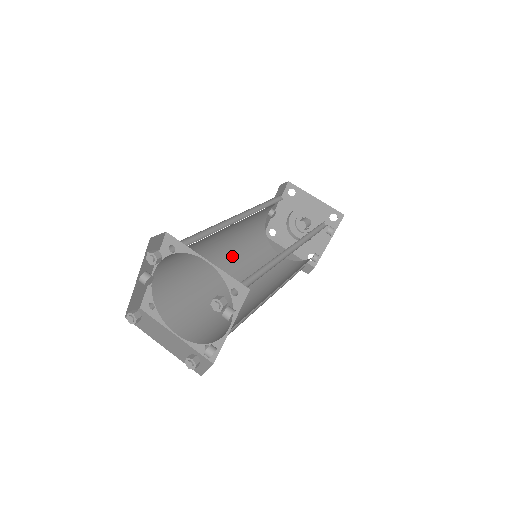
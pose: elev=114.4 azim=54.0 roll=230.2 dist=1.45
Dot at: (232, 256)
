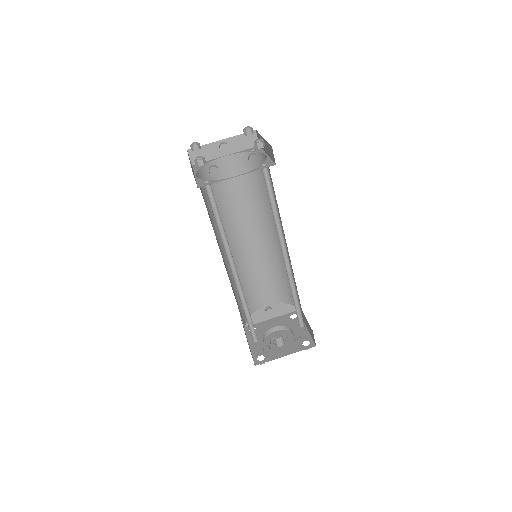
Dot at: (235, 263)
